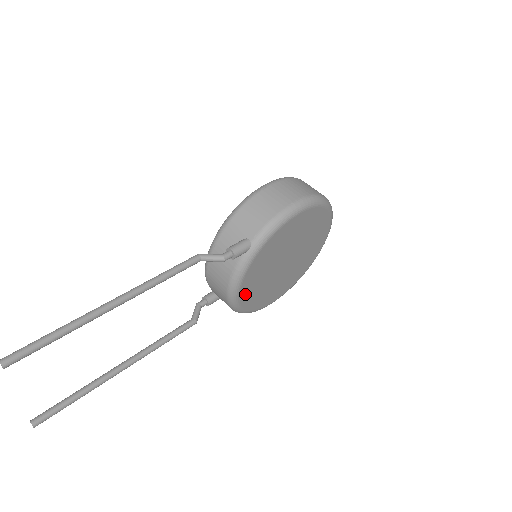
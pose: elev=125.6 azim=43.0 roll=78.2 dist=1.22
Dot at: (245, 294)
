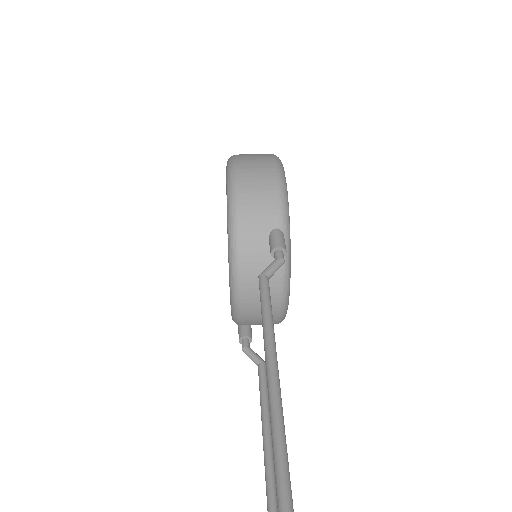
Dot at: occluded
